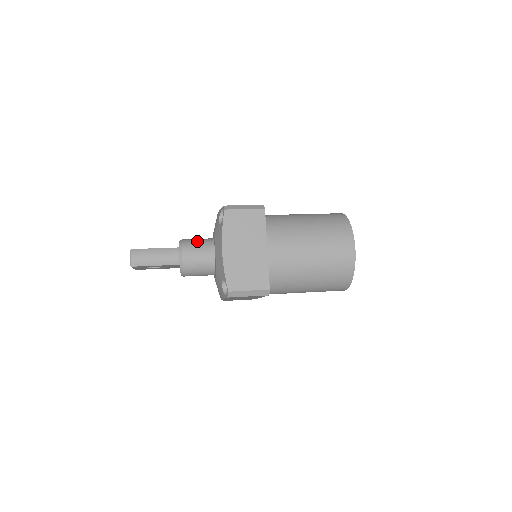
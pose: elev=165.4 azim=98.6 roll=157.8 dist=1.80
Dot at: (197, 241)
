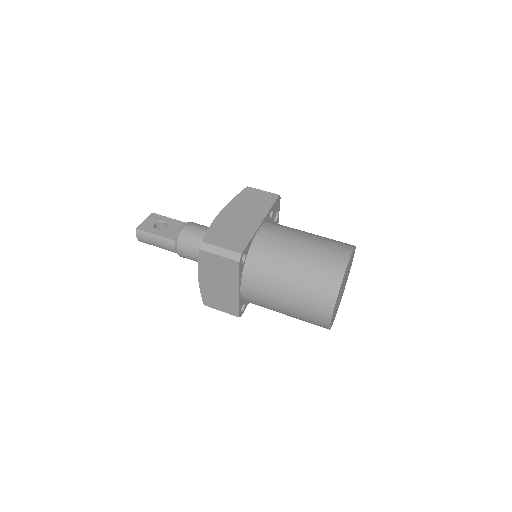
Dot at: (192, 240)
